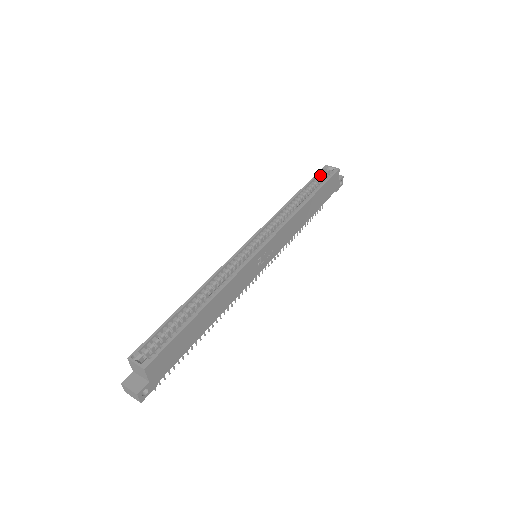
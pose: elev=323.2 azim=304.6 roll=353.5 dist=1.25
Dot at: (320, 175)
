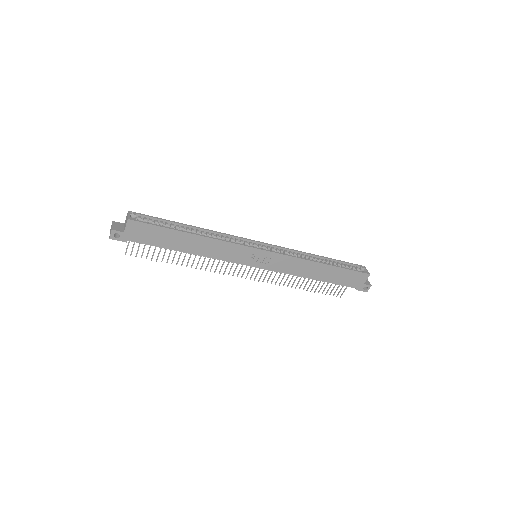
Dot at: (353, 266)
